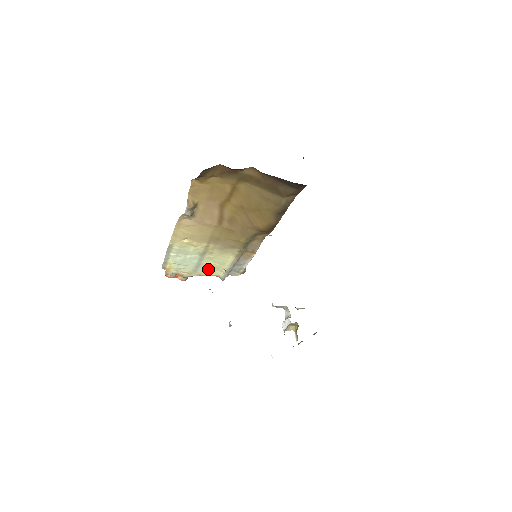
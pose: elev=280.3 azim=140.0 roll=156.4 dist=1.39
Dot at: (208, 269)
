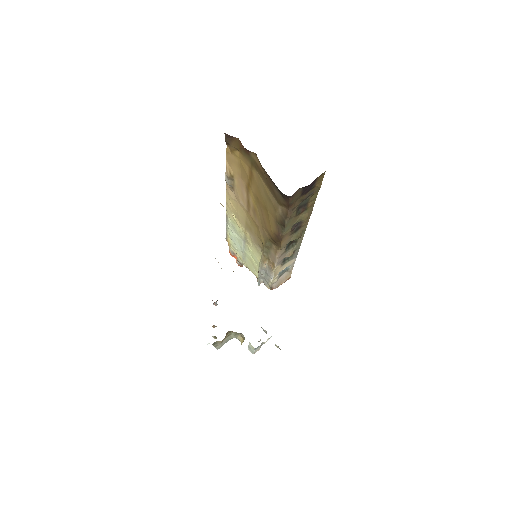
Dot at: (251, 264)
